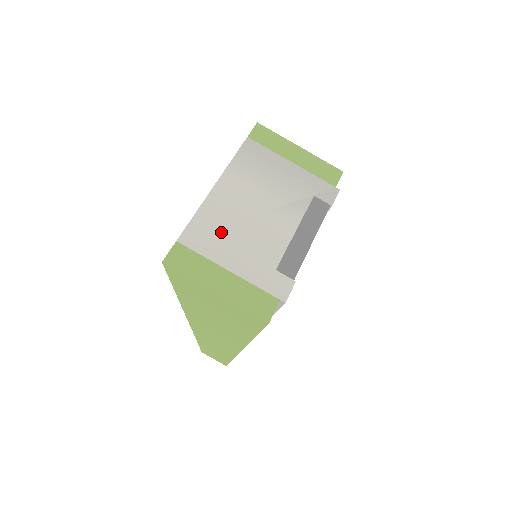
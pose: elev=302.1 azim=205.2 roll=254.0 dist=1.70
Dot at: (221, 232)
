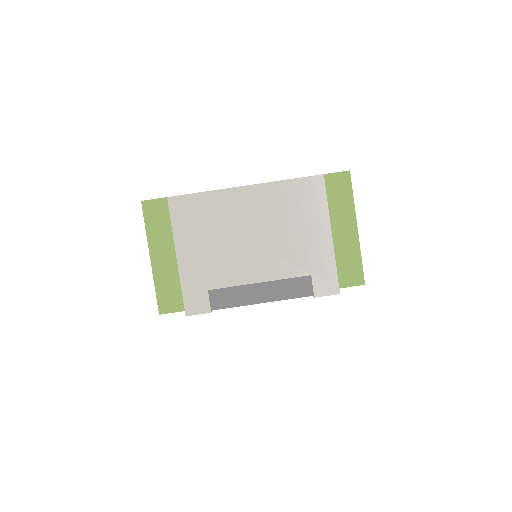
Dot at: (205, 224)
